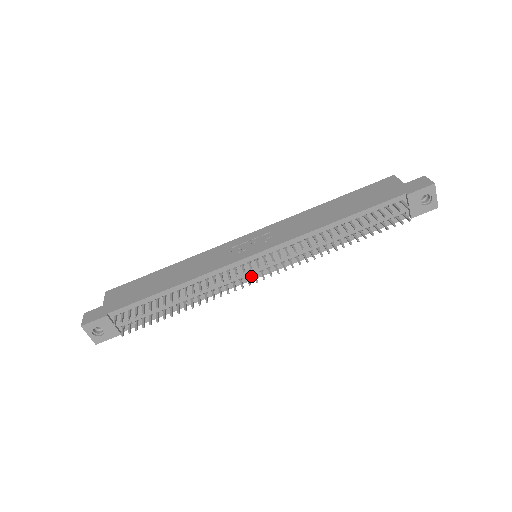
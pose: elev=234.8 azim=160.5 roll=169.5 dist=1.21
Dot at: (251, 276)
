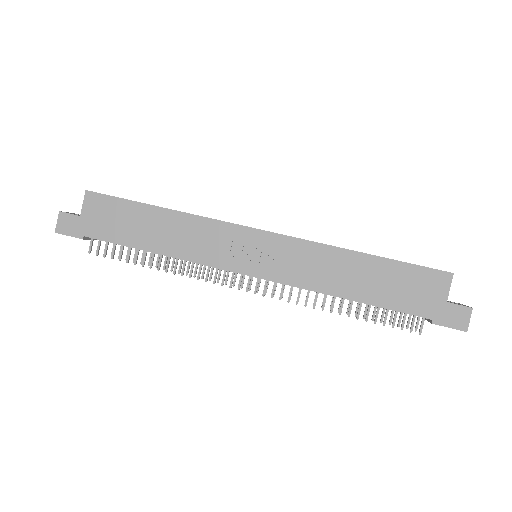
Dot at: occluded
